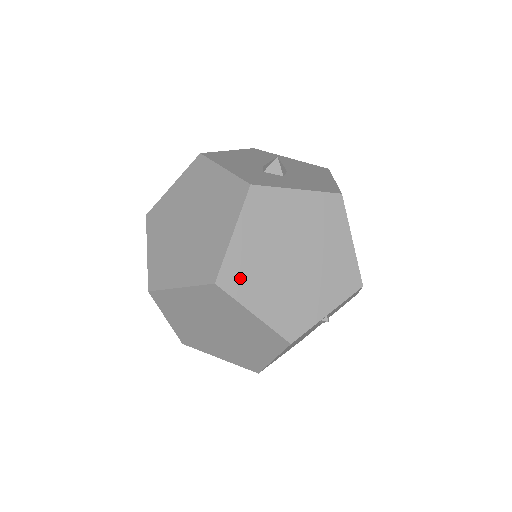
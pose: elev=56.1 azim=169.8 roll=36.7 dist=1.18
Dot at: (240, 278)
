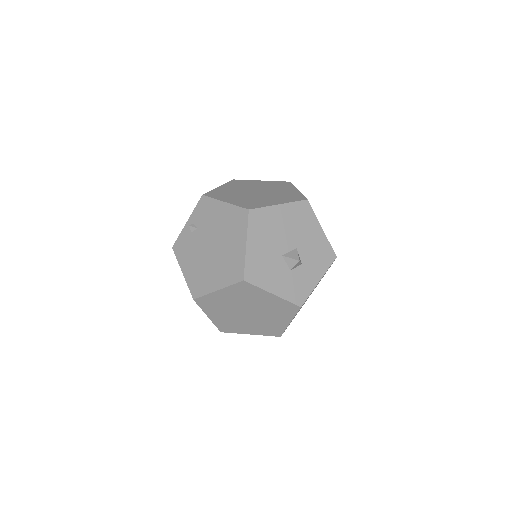
Dot at: occluded
